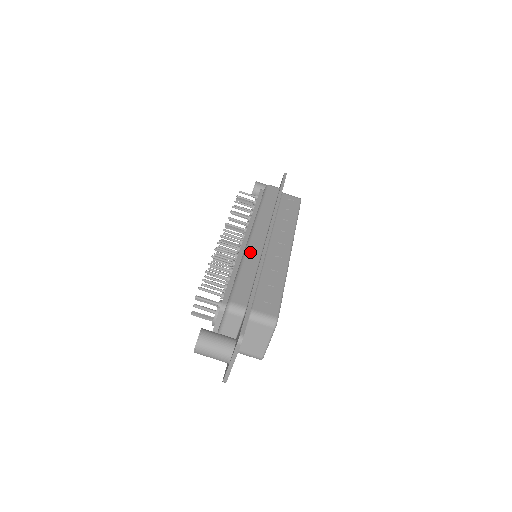
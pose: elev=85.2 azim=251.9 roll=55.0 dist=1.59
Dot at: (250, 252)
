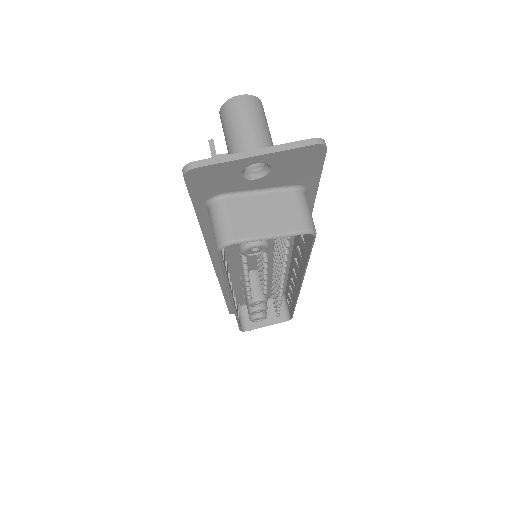
Dot at: occluded
